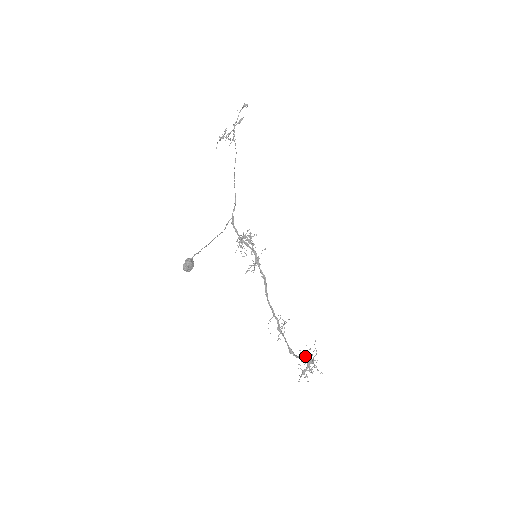
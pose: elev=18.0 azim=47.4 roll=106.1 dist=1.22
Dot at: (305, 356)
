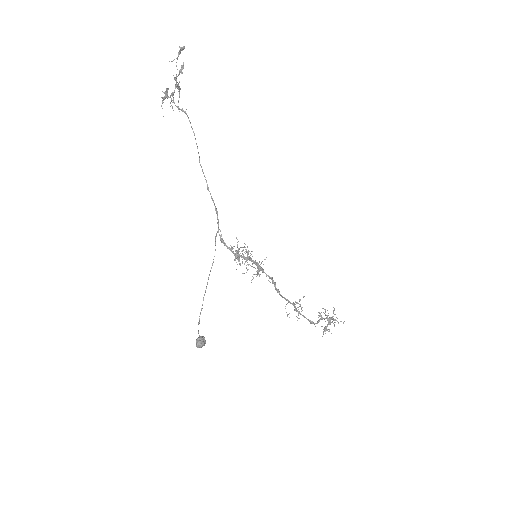
Dot at: occluded
